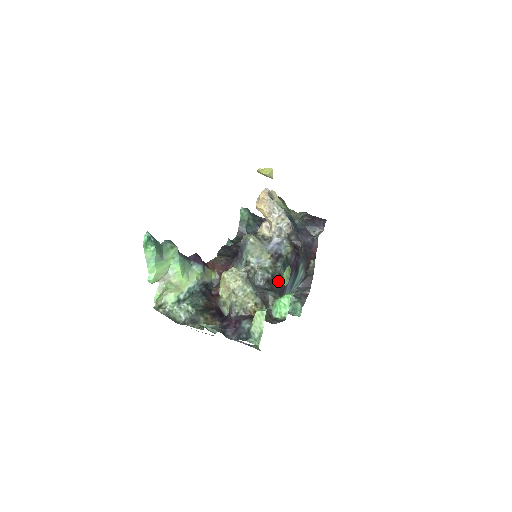
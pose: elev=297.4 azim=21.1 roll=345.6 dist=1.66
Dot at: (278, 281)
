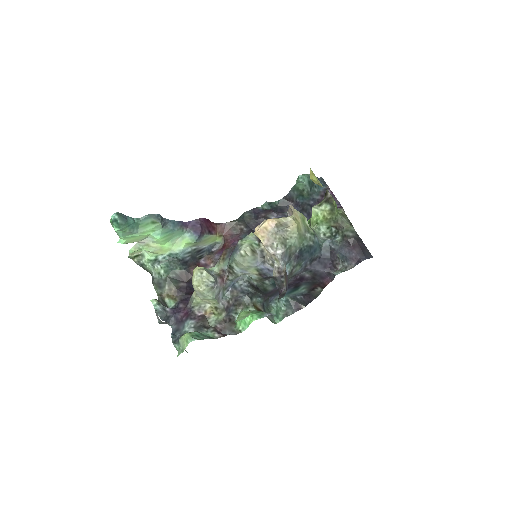
Dot at: (263, 292)
